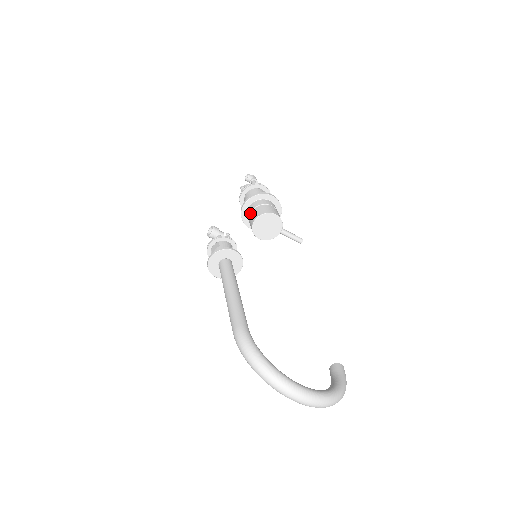
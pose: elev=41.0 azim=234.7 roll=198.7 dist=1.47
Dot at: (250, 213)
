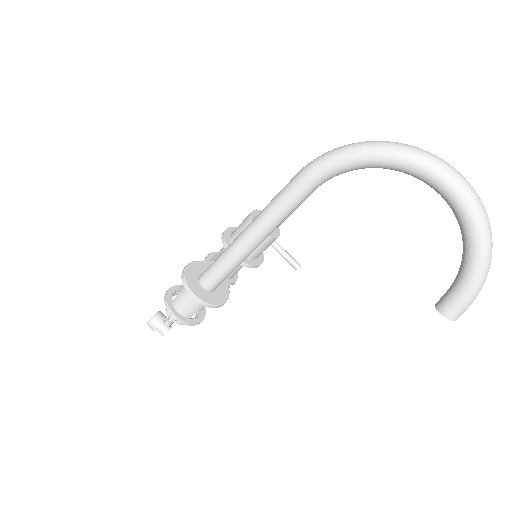
Dot at: (238, 226)
